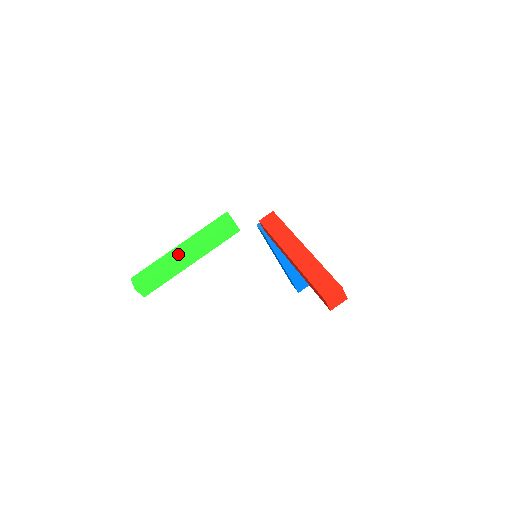
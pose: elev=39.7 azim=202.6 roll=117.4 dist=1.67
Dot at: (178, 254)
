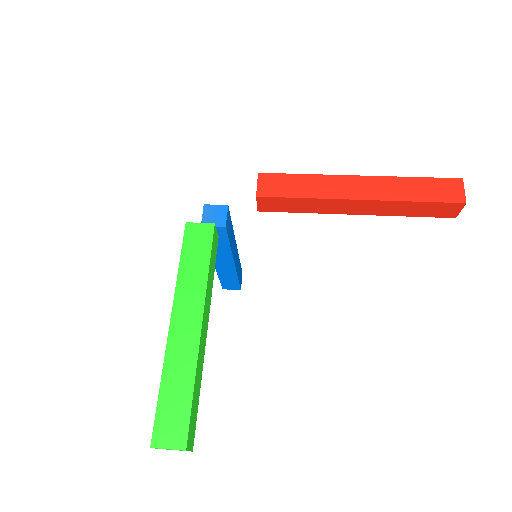
Dot at: (191, 334)
